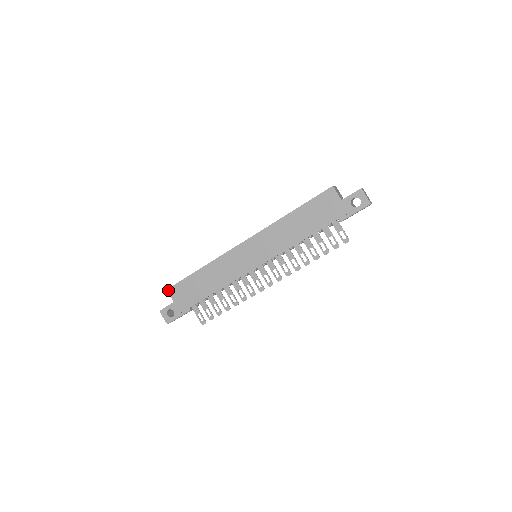
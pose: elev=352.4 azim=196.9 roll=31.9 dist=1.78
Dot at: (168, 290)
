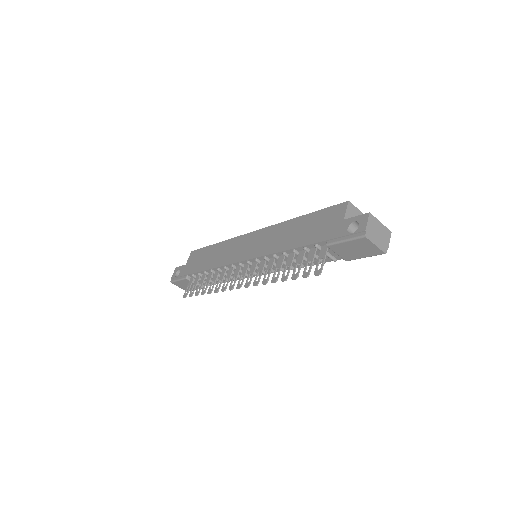
Dot at: (192, 252)
